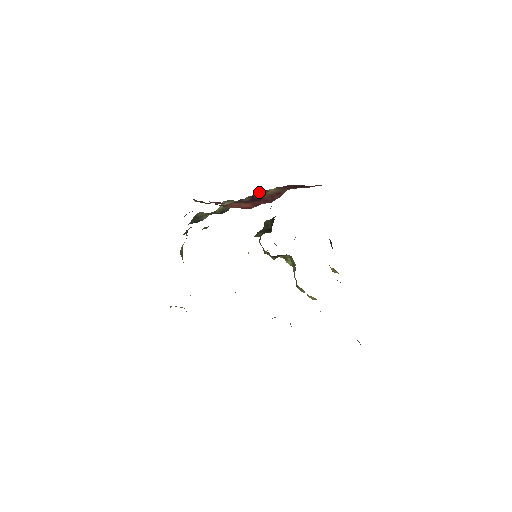
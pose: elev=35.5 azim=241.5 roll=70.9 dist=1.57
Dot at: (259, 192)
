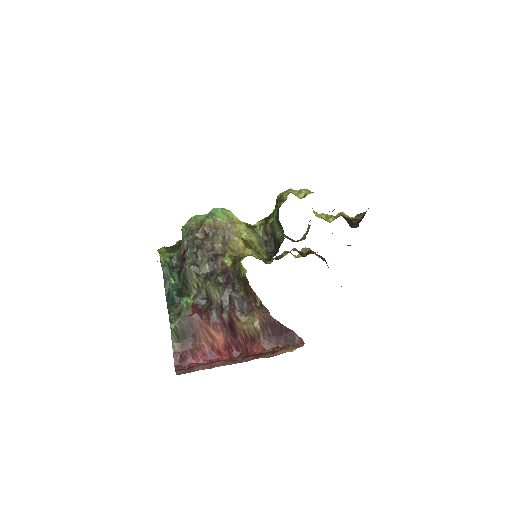
Dot at: (249, 287)
